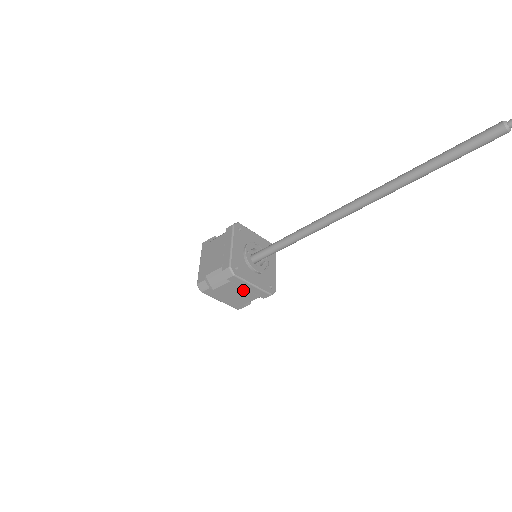
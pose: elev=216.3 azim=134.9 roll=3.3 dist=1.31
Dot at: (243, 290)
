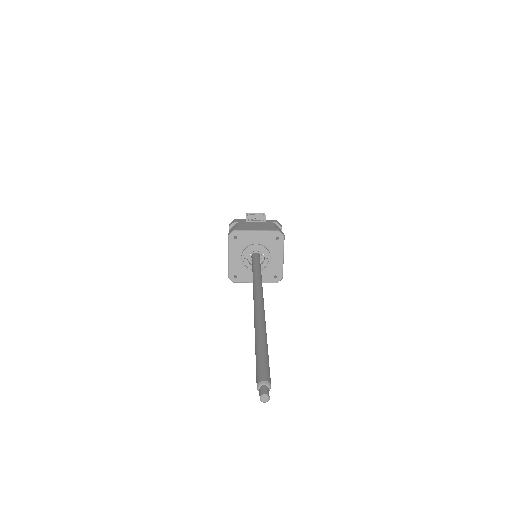
Dot at: occluded
